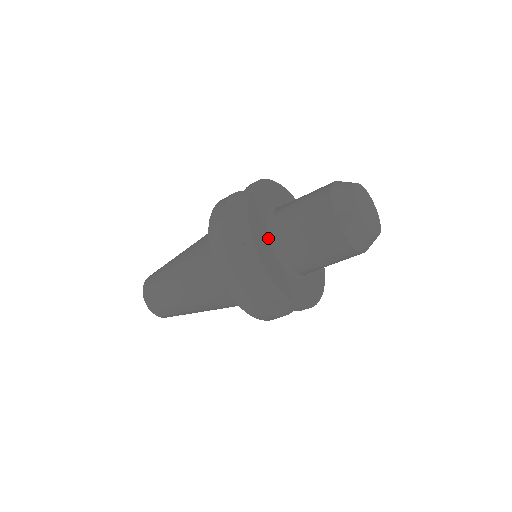
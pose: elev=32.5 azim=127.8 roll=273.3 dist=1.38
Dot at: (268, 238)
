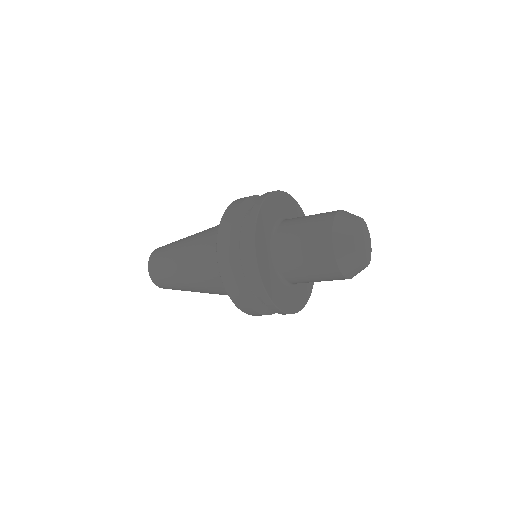
Dot at: (285, 286)
